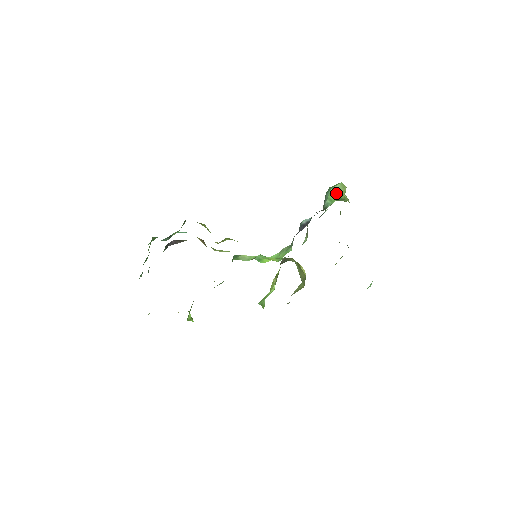
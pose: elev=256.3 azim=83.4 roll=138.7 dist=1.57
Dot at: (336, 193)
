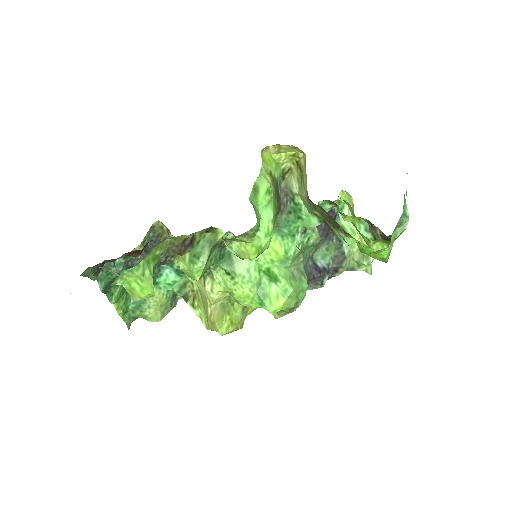
Dot at: (348, 229)
